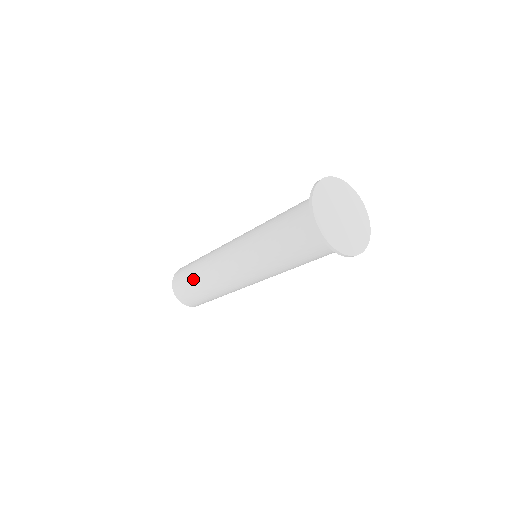
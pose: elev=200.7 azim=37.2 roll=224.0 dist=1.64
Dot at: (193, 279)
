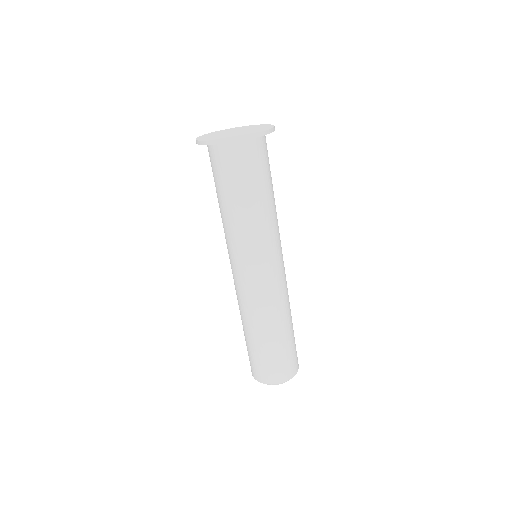
Dot at: (245, 338)
